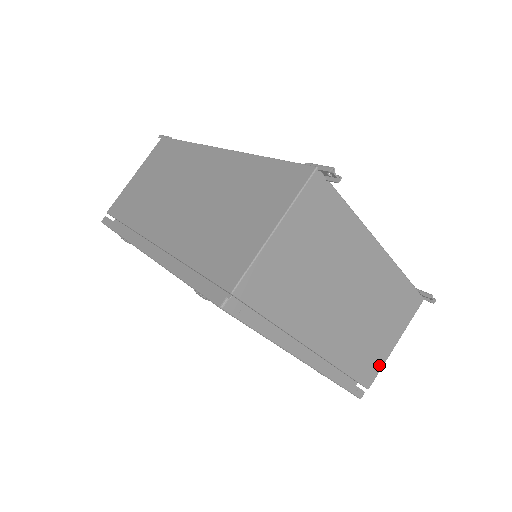
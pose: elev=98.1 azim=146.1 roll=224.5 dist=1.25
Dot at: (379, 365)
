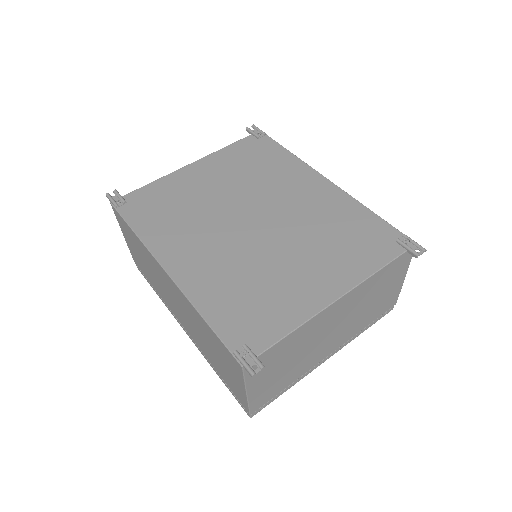
Dot at: (396, 294)
